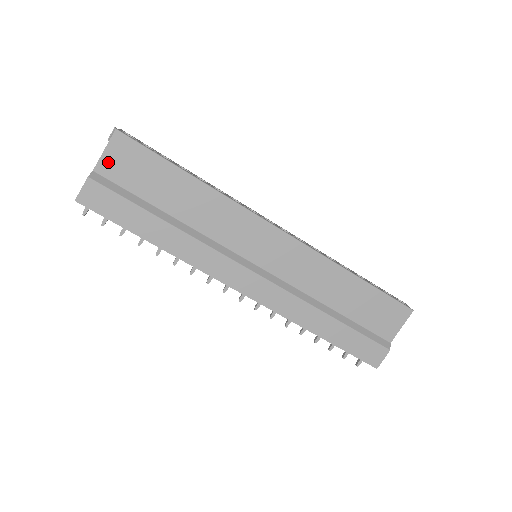
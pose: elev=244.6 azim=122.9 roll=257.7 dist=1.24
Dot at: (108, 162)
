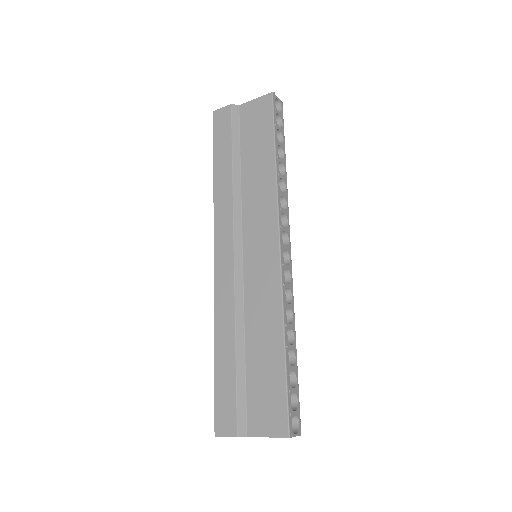
Dot at: (250, 107)
